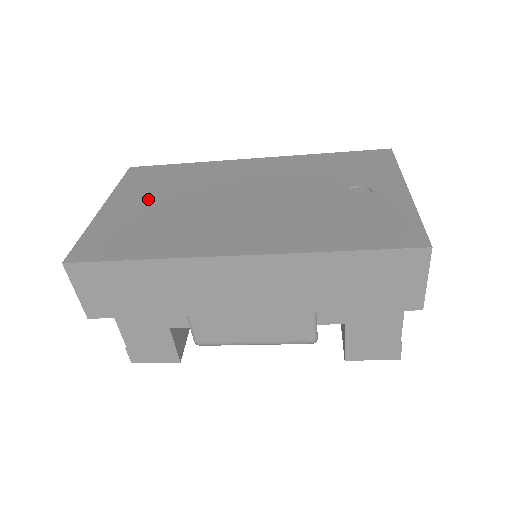
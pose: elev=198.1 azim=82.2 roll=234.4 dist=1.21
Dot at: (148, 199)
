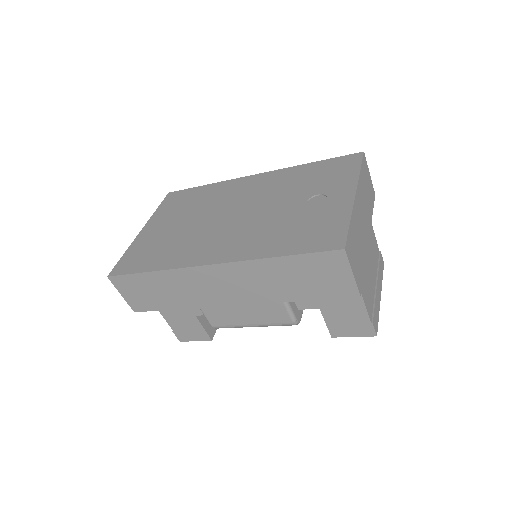
Dot at: (171, 221)
